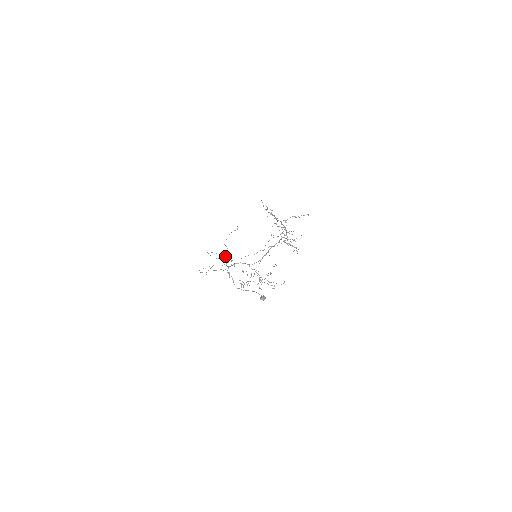
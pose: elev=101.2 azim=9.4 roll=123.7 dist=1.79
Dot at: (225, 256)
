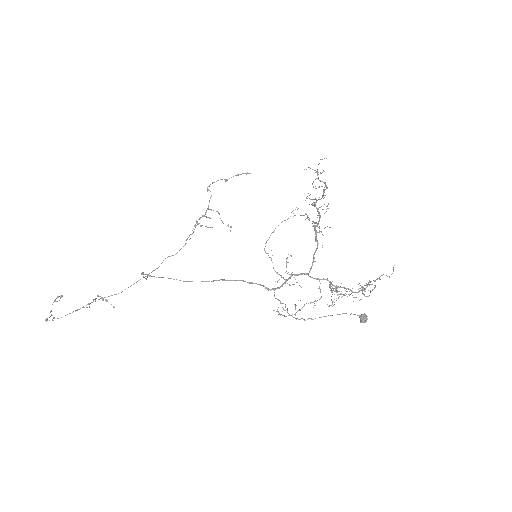
Dot at: (285, 272)
